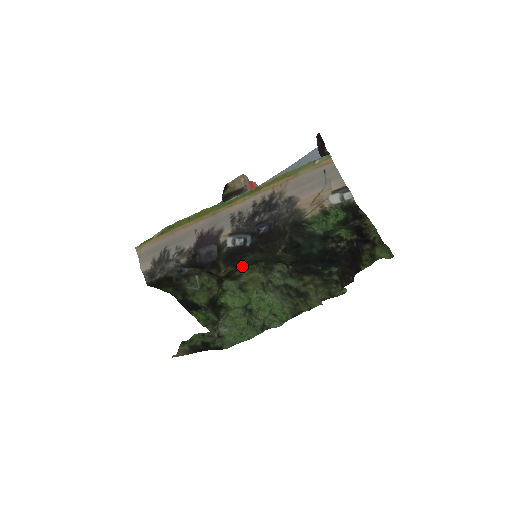
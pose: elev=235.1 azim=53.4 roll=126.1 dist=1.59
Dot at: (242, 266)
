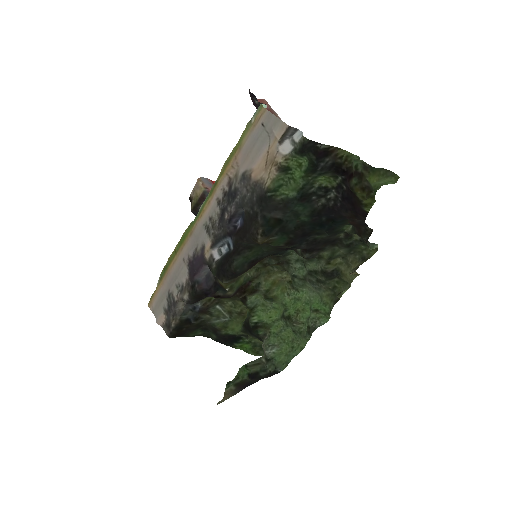
Dot at: (236, 274)
